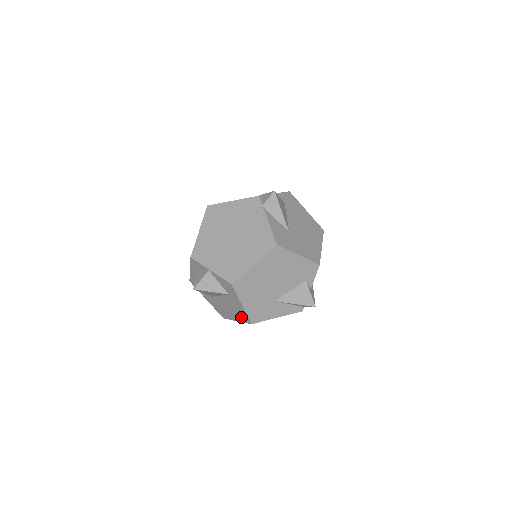
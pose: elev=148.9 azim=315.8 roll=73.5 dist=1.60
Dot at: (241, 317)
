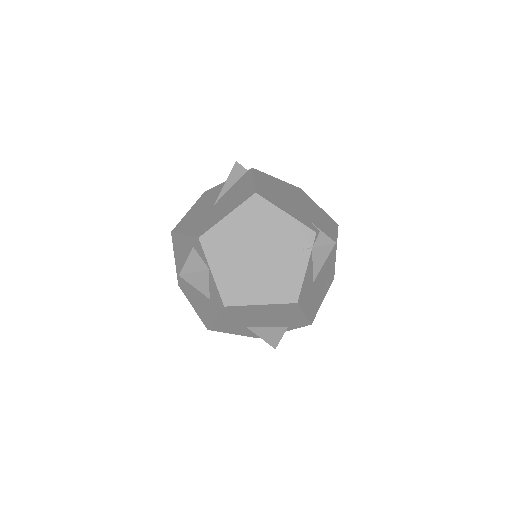
Dot at: (202, 314)
